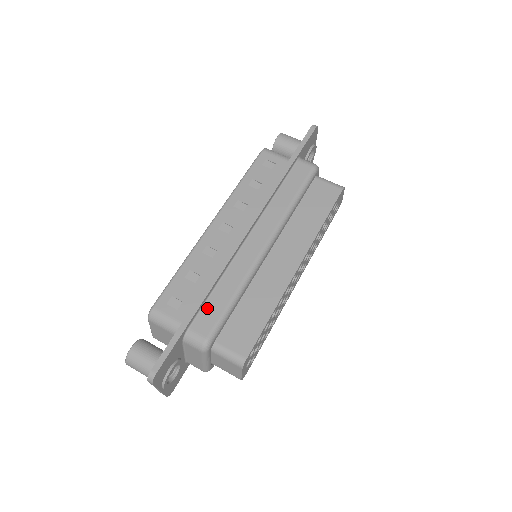
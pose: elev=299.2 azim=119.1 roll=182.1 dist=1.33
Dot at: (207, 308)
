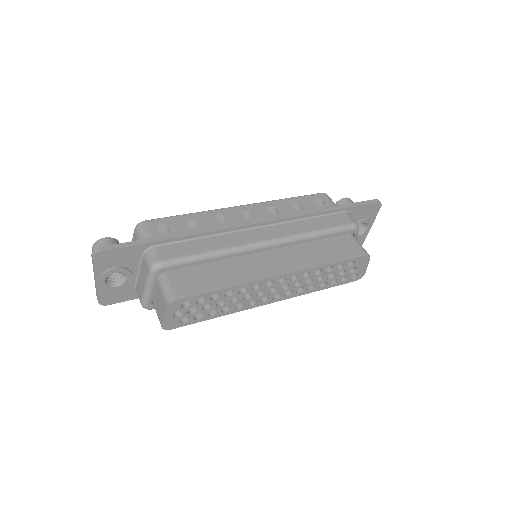
Dot at: (182, 245)
